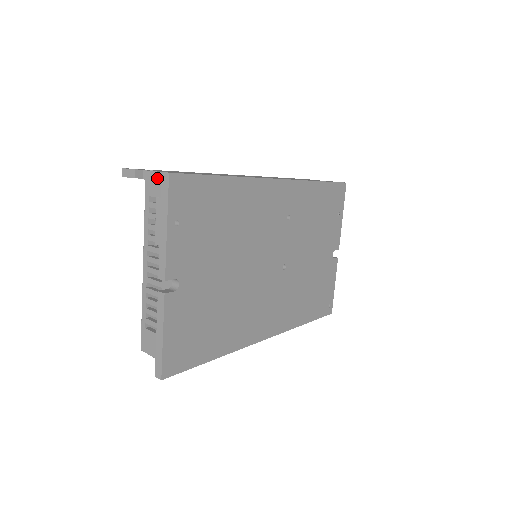
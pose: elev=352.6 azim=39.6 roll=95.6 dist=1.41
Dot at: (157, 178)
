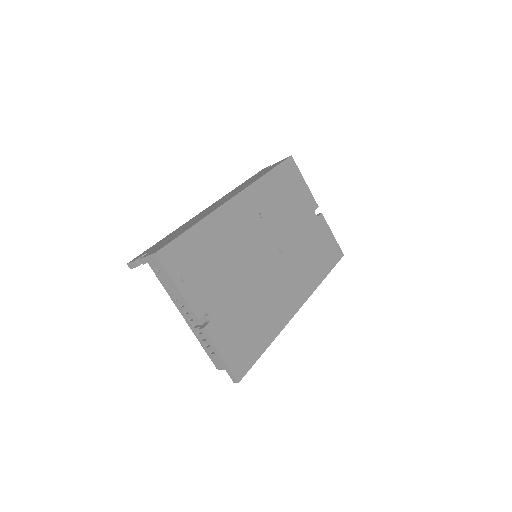
Dot at: (150, 260)
